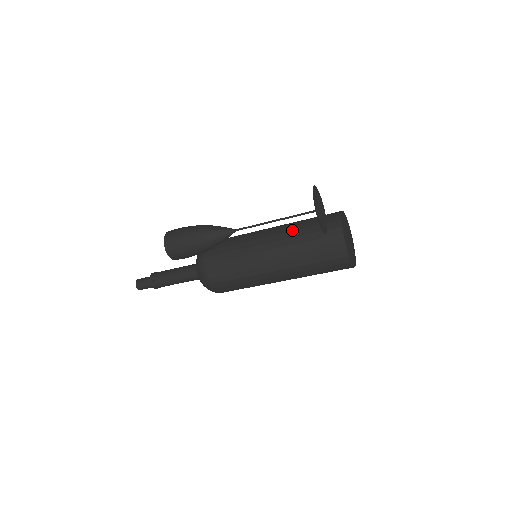
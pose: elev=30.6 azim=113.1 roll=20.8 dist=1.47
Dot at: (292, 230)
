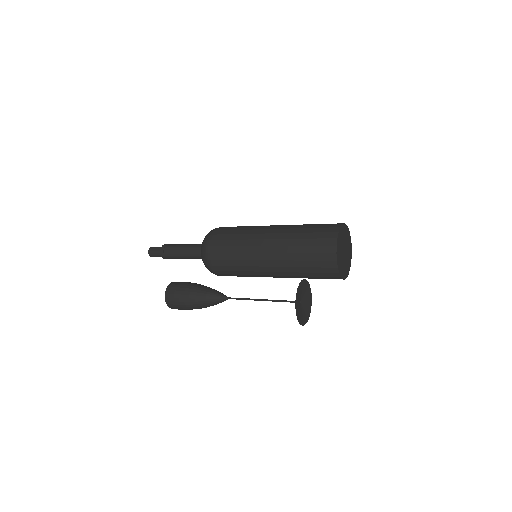
Dot at: (289, 244)
